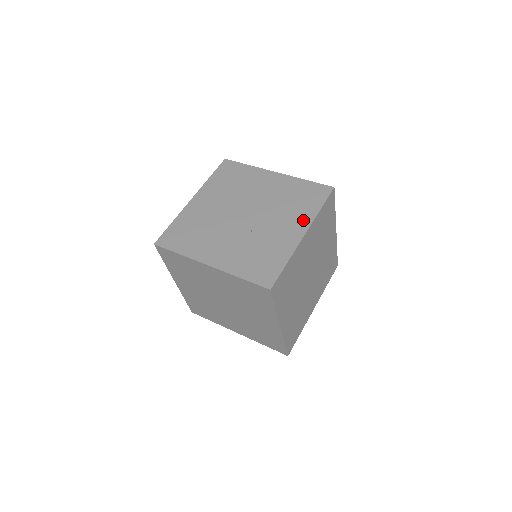
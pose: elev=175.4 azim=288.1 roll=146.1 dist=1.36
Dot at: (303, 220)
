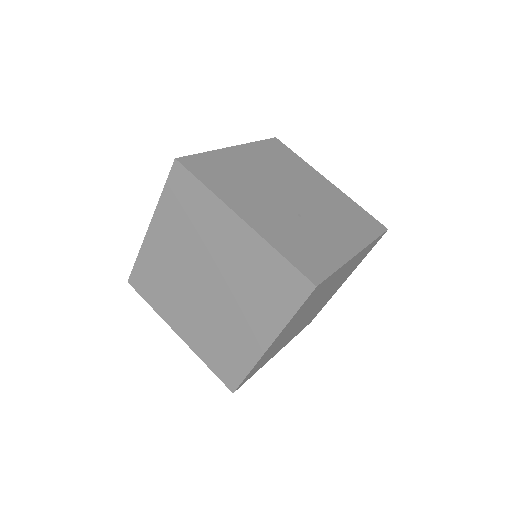
Dot at: (357, 239)
